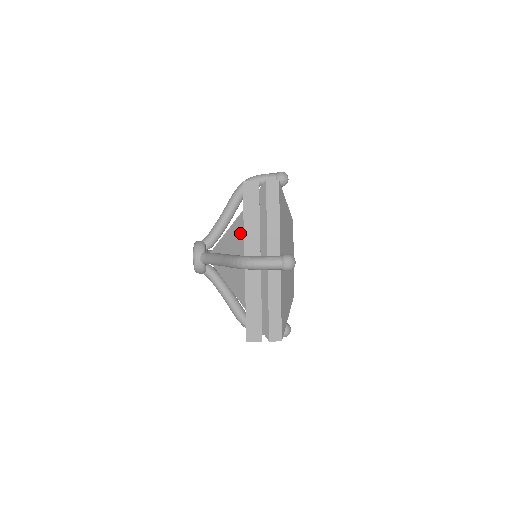
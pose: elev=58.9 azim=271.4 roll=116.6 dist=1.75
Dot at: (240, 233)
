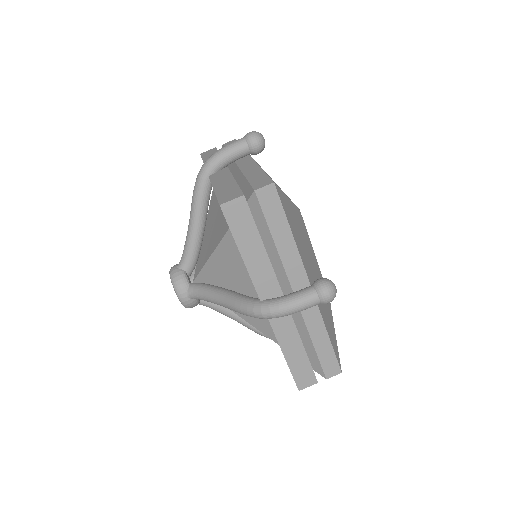
Dot at: (235, 258)
